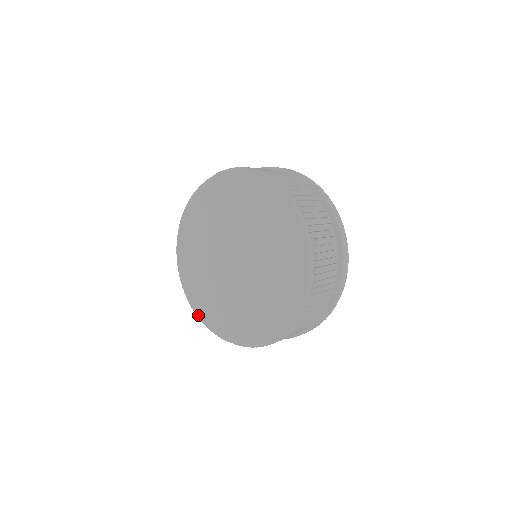
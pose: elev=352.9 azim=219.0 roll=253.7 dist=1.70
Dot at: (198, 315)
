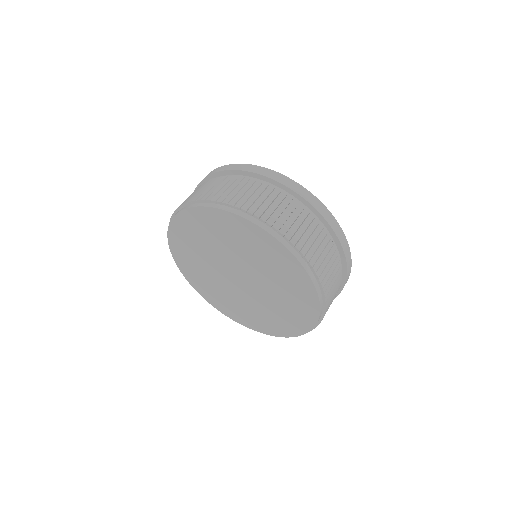
Dot at: (226, 315)
